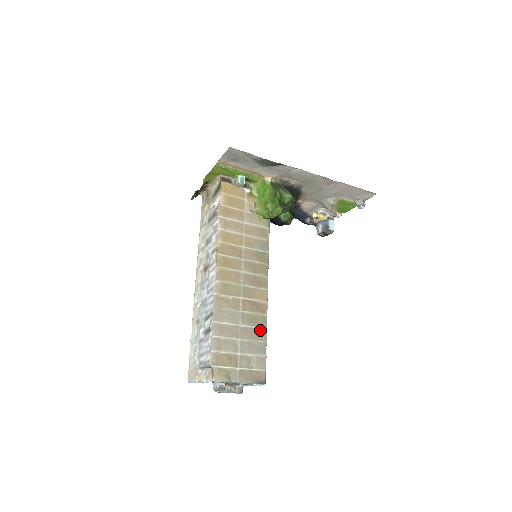
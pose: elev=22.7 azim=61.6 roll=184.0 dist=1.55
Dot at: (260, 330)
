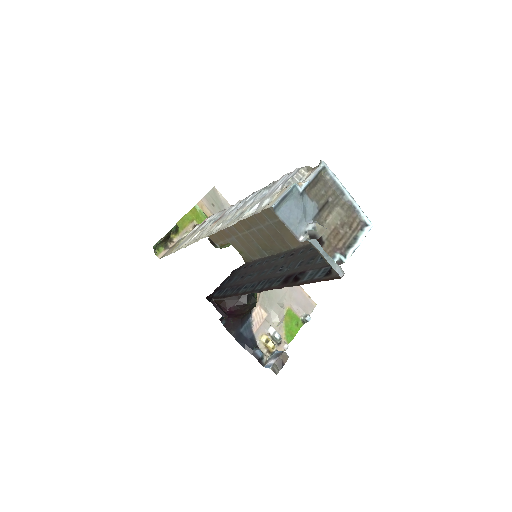
Dot at: occluded
